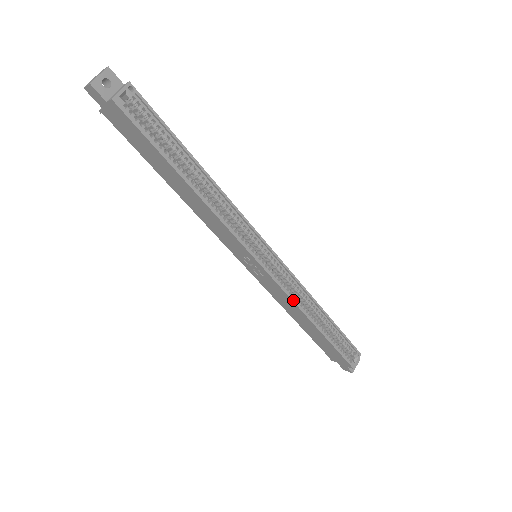
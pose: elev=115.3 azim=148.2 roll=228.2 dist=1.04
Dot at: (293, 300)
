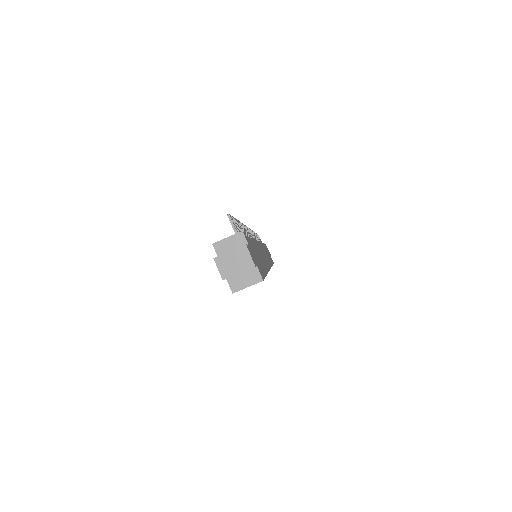
Dot at: occluded
